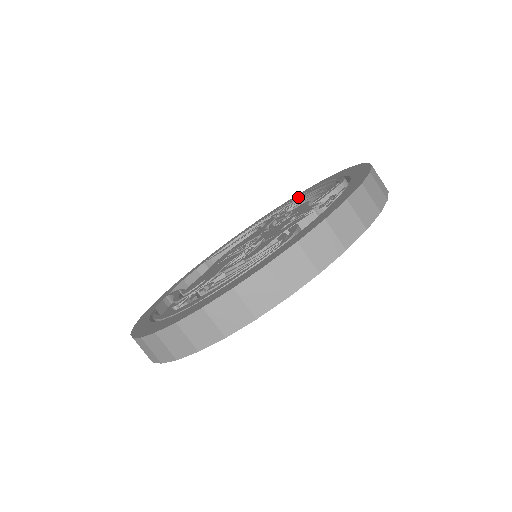
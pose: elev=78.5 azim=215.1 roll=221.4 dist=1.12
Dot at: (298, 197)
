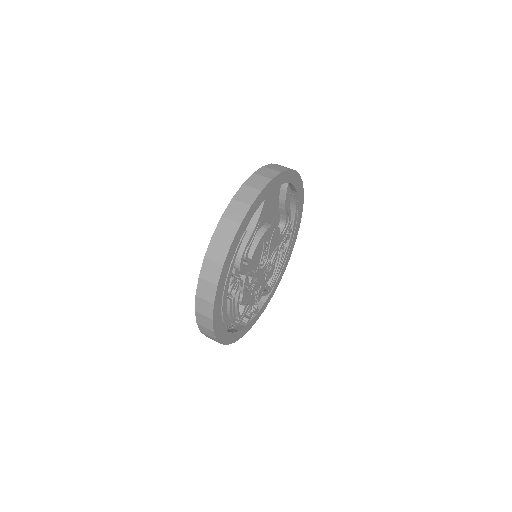
Dot at: occluded
